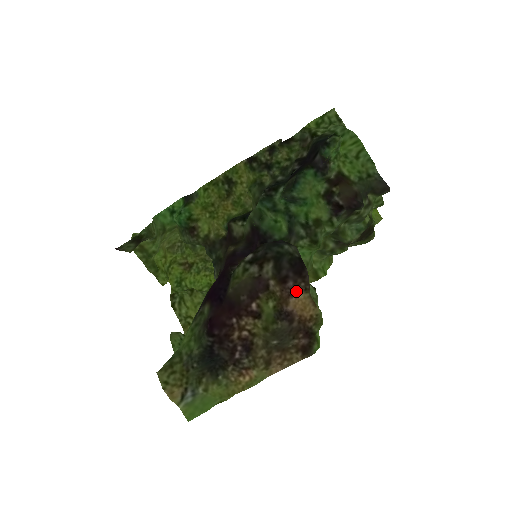
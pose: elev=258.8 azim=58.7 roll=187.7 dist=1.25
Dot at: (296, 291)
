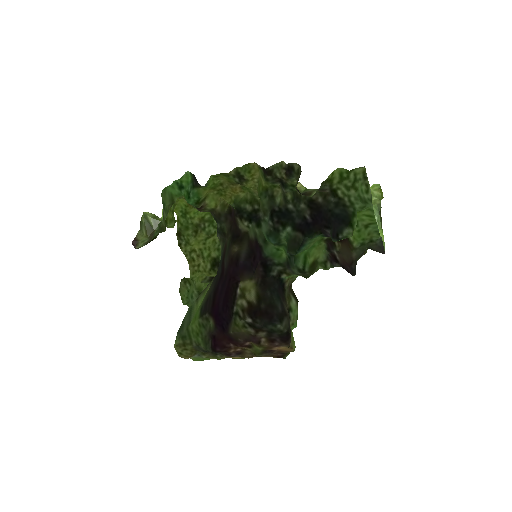
Dot at: (280, 346)
